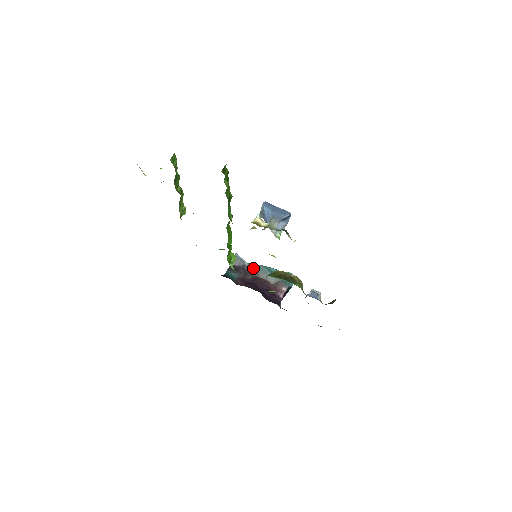
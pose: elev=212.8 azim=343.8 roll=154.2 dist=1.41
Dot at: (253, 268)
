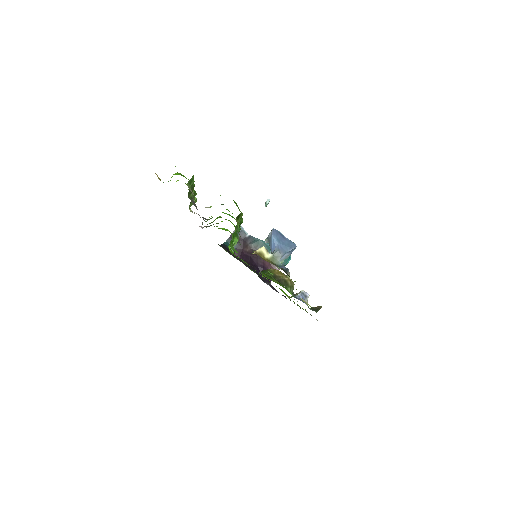
Dot at: (253, 241)
